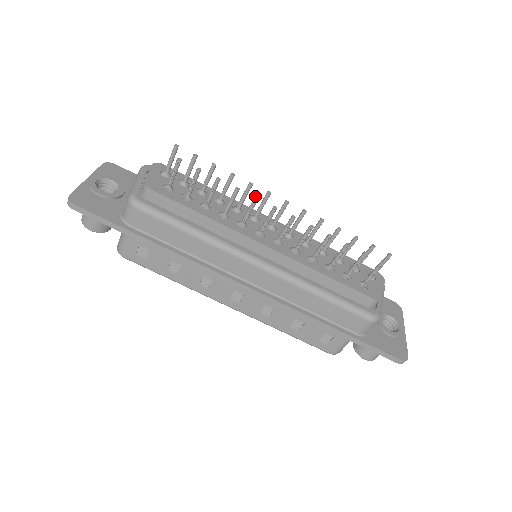
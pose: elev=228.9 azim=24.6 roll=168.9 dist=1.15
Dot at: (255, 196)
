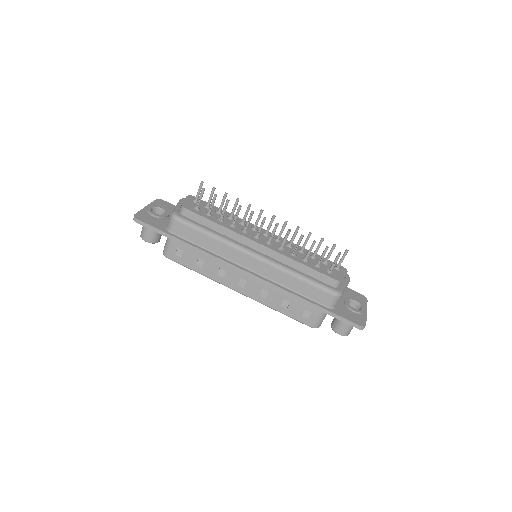
Dot at: (252, 211)
